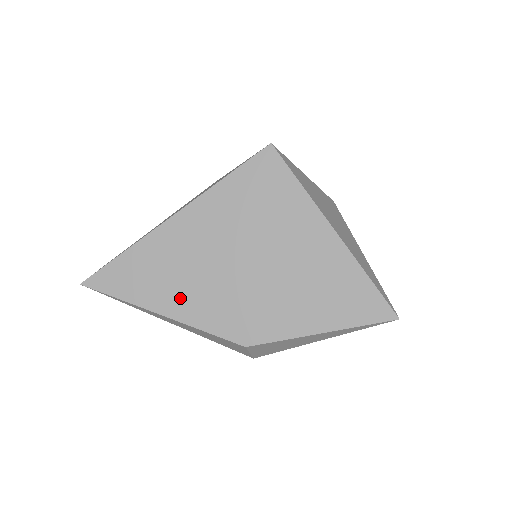
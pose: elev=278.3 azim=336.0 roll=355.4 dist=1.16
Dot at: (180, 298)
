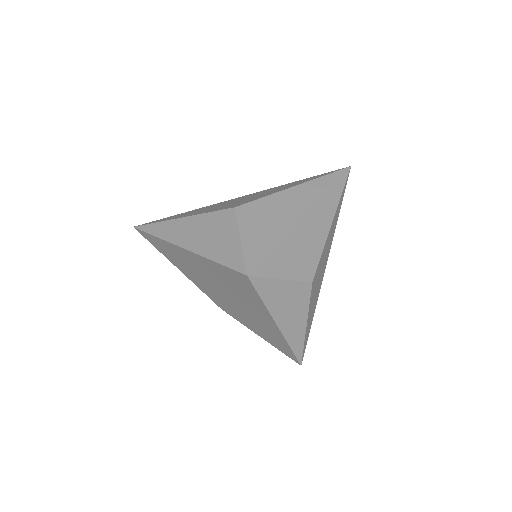
Dot at: (188, 273)
